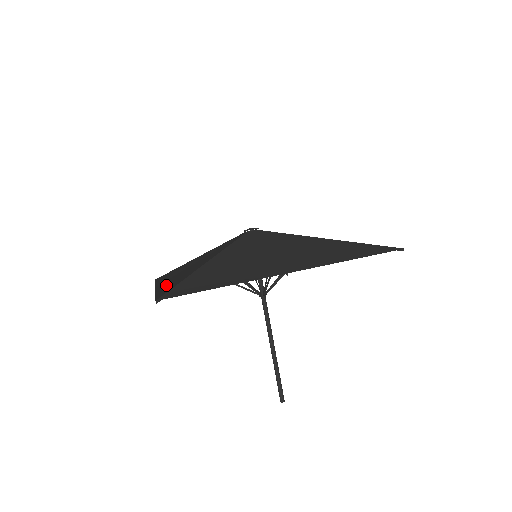
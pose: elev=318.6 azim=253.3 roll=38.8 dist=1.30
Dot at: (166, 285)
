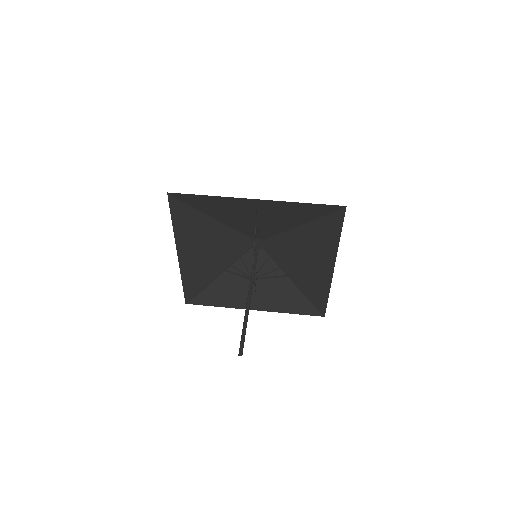
Dot at: (182, 229)
